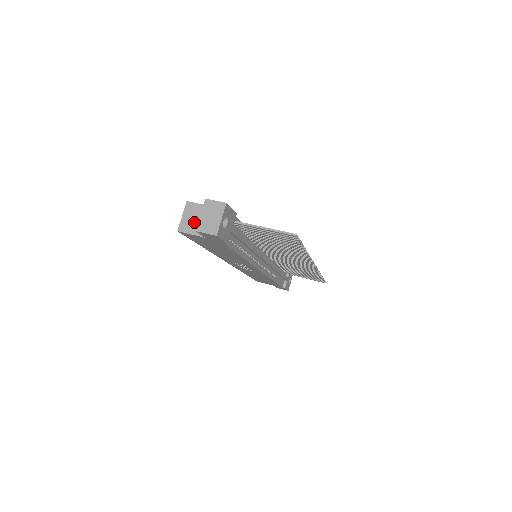
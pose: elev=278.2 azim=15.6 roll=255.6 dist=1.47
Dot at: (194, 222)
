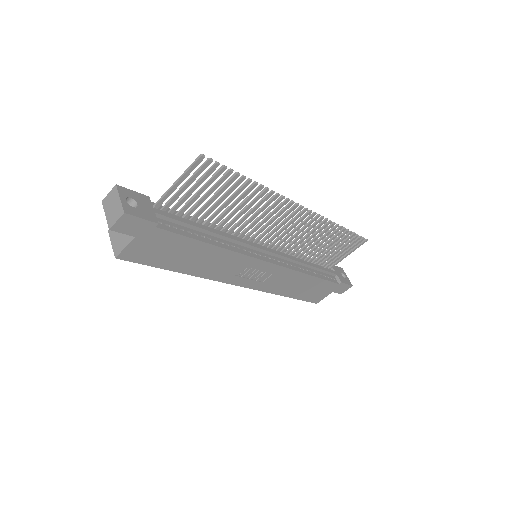
Dot at: (121, 237)
